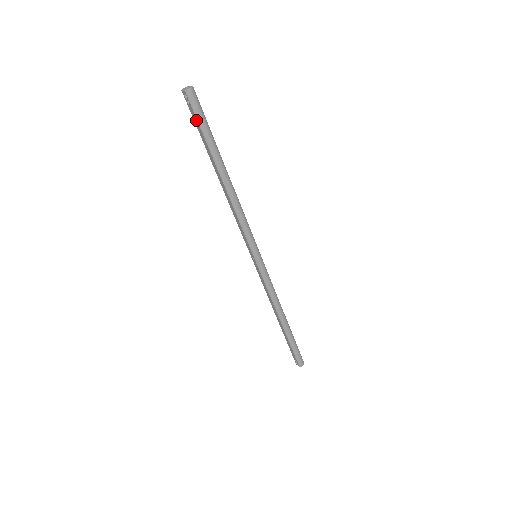
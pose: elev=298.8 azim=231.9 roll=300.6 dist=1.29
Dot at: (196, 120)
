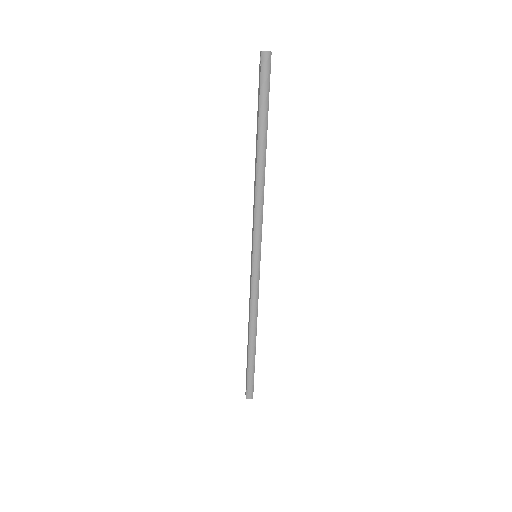
Dot at: (259, 86)
